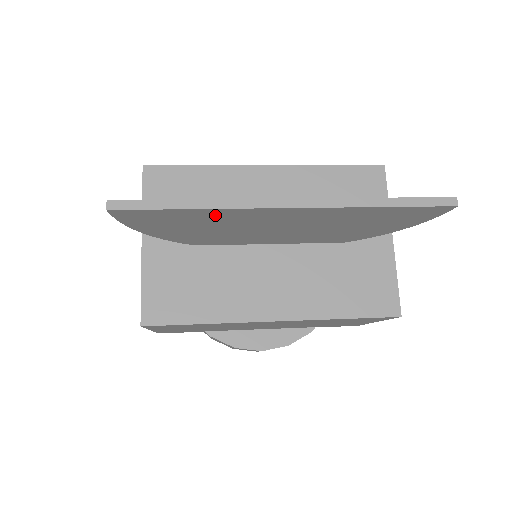
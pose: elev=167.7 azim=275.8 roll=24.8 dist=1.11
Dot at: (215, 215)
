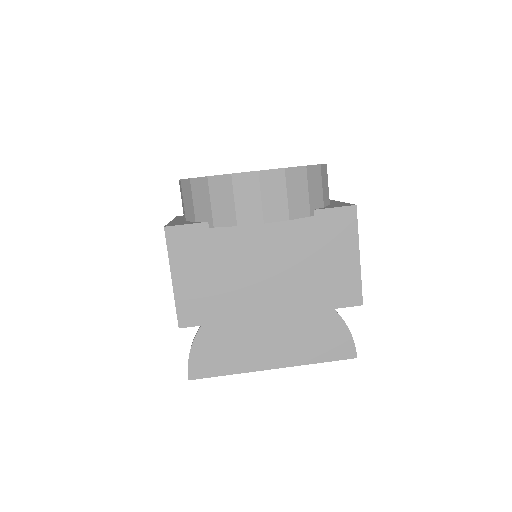
Dot at: (237, 362)
